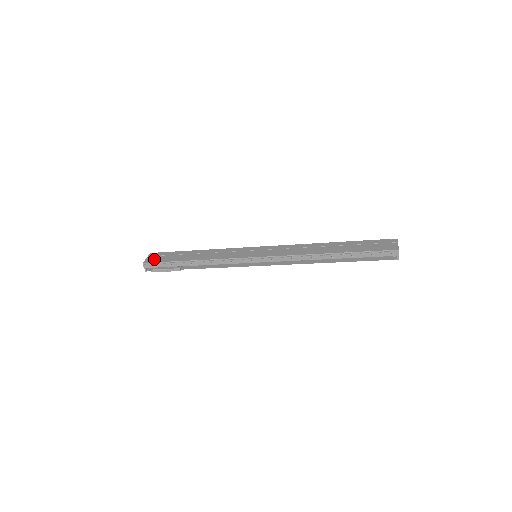
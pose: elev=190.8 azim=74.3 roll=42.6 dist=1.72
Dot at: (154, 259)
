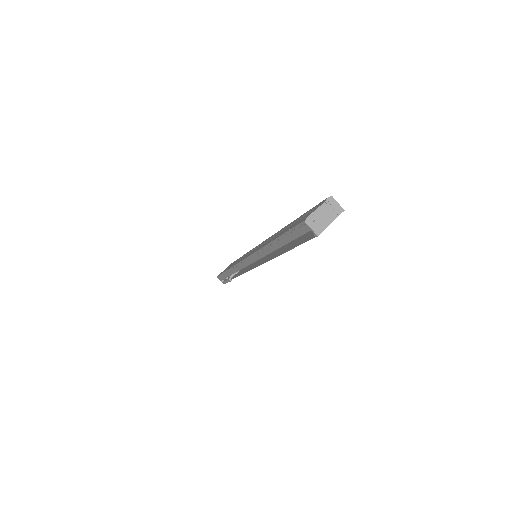
Dot at: occluded
